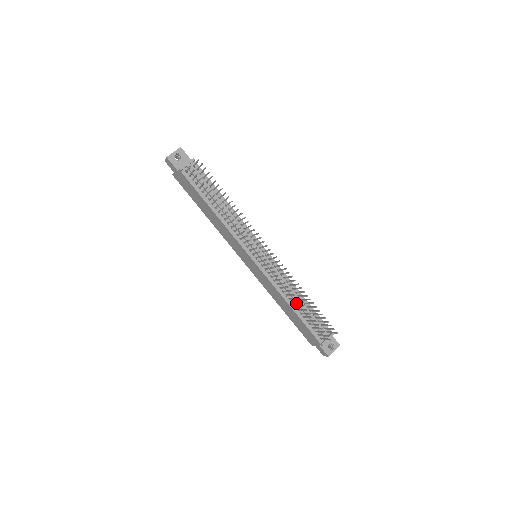
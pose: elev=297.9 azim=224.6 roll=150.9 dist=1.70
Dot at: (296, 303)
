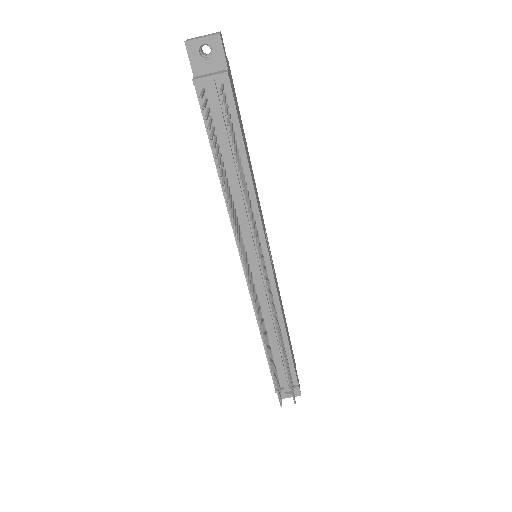
Dot at: (272, 338)
